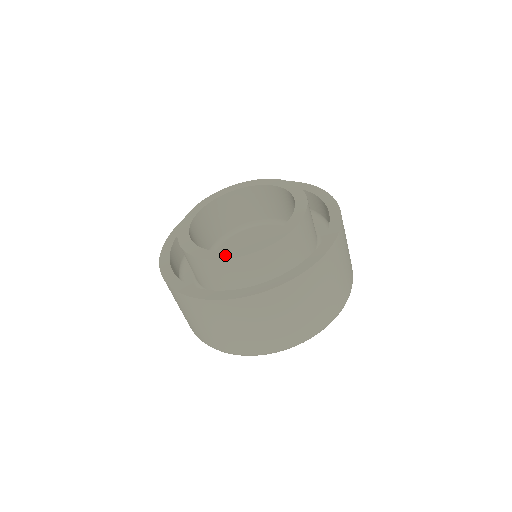
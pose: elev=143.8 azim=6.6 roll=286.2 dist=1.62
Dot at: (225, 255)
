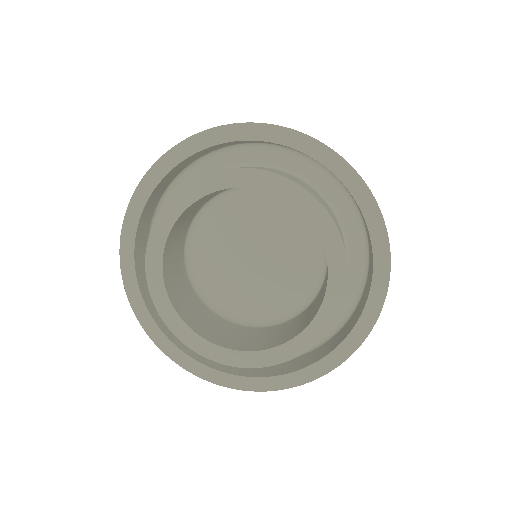
Dot at: (282, 355)
